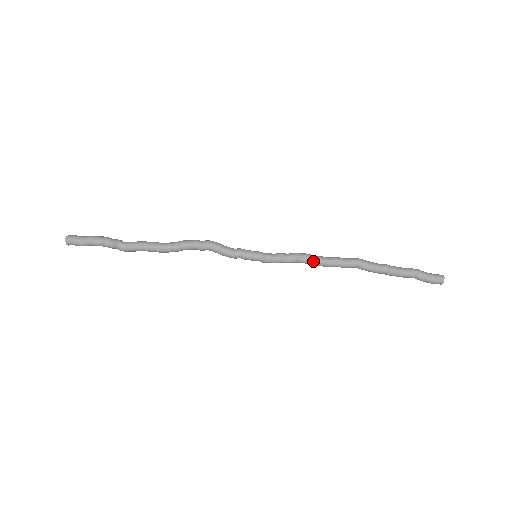
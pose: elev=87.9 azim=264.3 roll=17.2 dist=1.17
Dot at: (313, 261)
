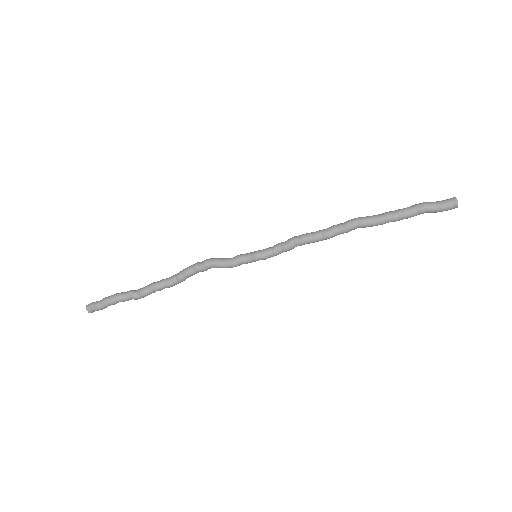
Dot at: (311, 239)
